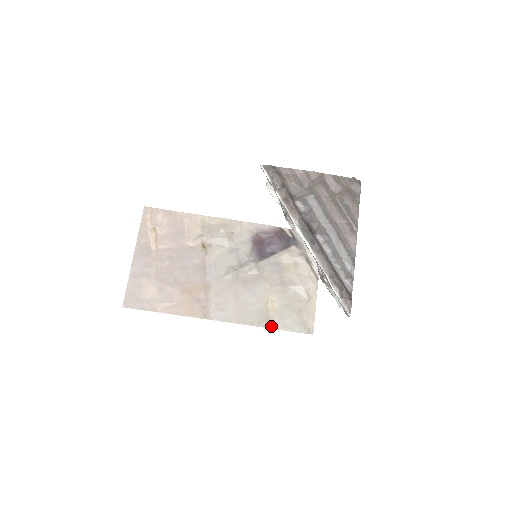
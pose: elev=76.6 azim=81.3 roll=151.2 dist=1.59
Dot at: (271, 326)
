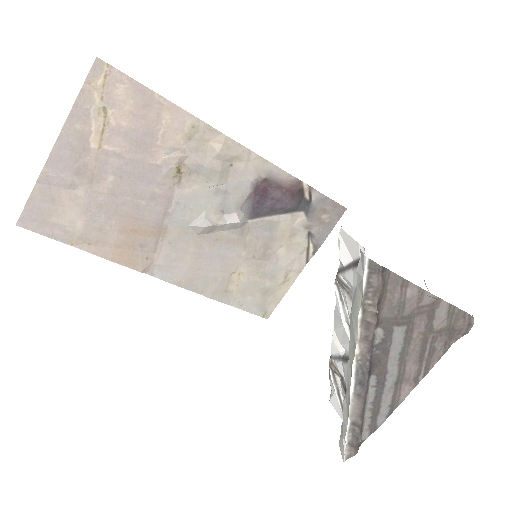
Dot at: (225, 300)
